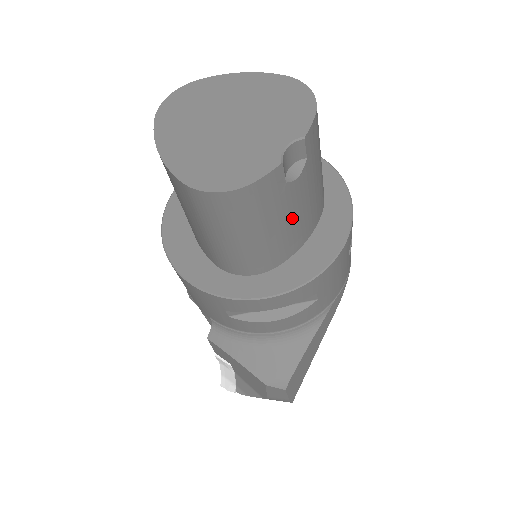
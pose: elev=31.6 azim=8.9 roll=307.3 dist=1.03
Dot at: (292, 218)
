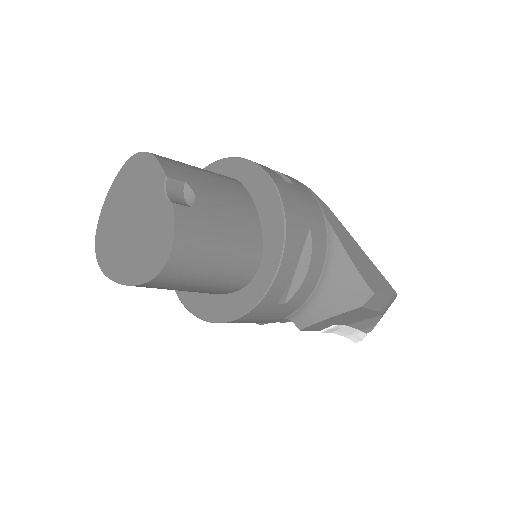
Dot at: (227, 216)
